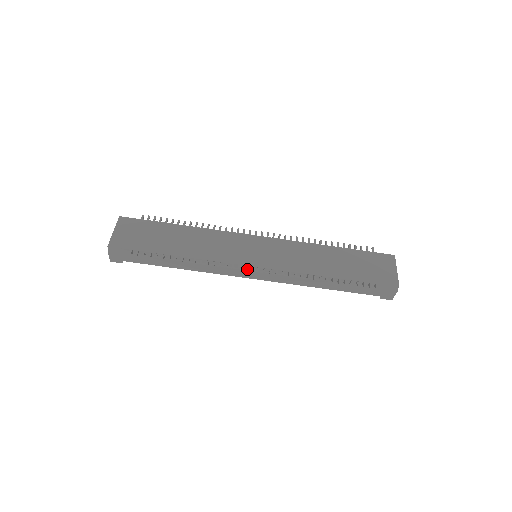
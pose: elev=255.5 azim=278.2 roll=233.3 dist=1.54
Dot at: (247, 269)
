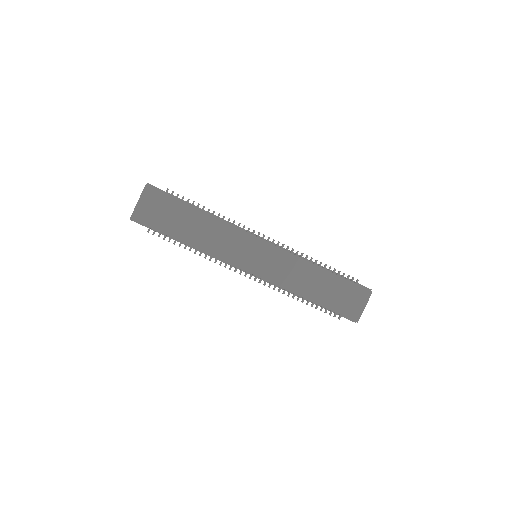
Dot at: (243, 270)
